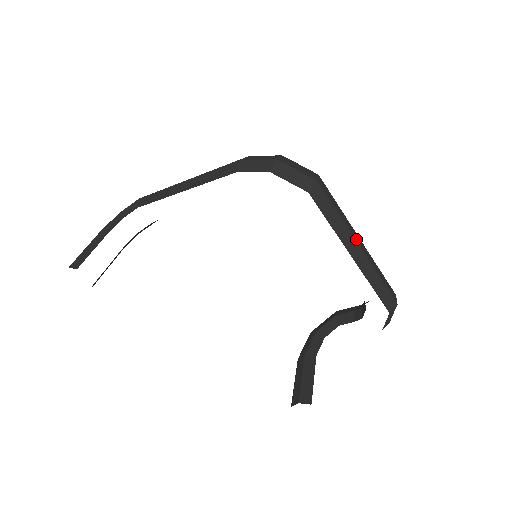
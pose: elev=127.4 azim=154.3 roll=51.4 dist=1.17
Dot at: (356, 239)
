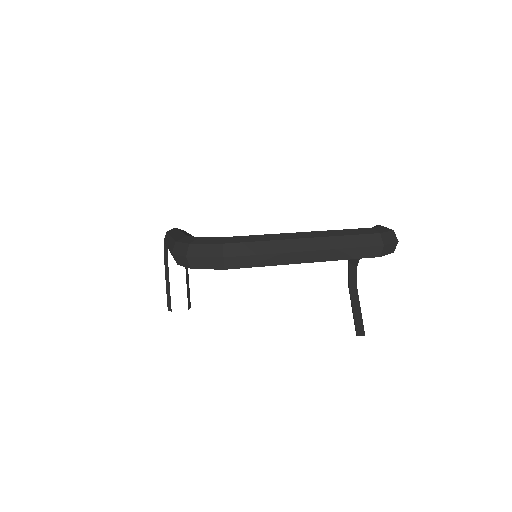
Dot at: (297, 249)
